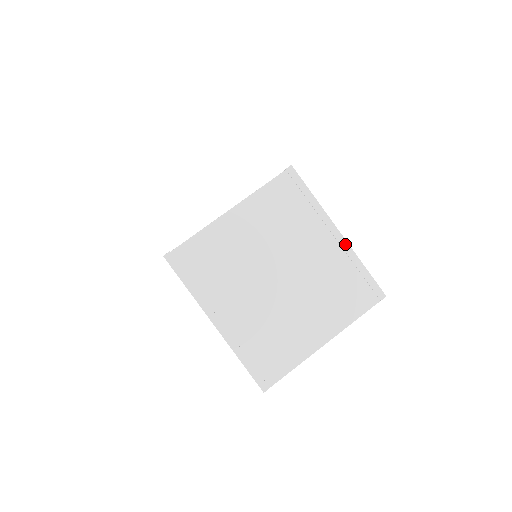
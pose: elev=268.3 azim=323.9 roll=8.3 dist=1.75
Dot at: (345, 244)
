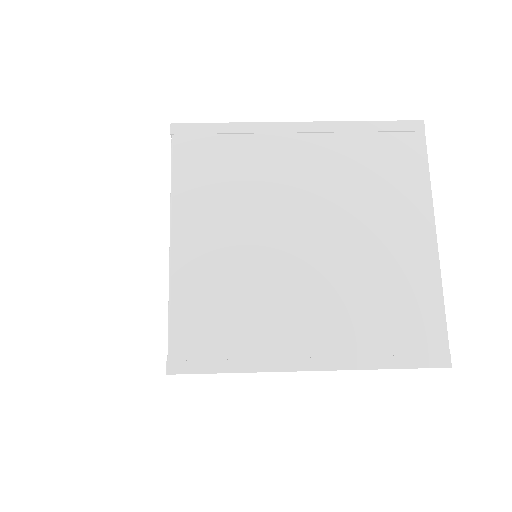
Dot at: (320, 126)
